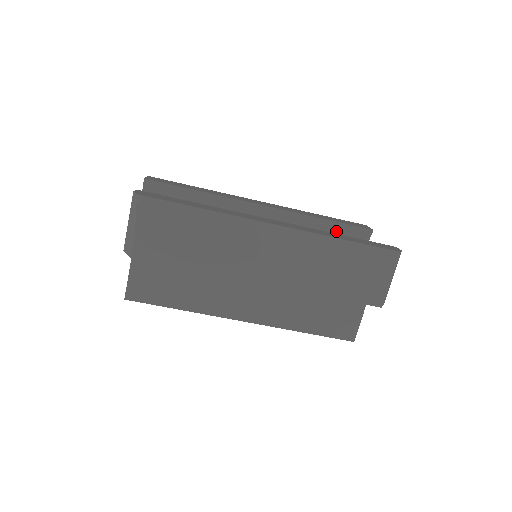
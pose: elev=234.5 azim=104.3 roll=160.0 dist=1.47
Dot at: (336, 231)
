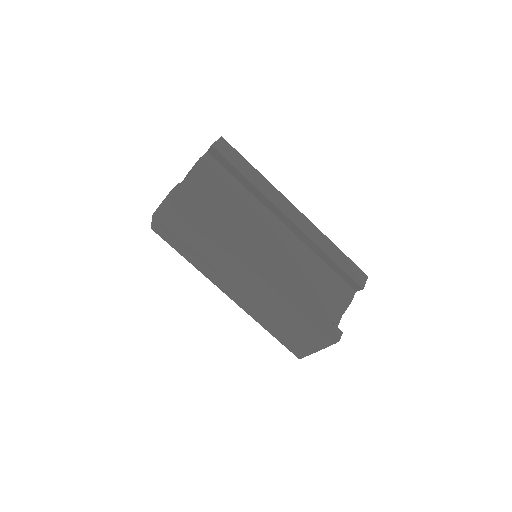
Dot at: (336, 270)
